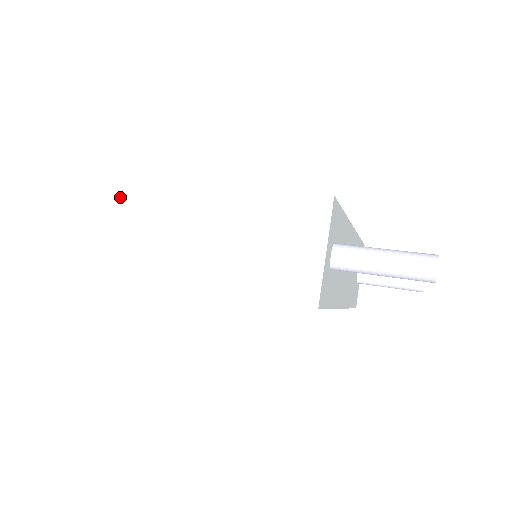
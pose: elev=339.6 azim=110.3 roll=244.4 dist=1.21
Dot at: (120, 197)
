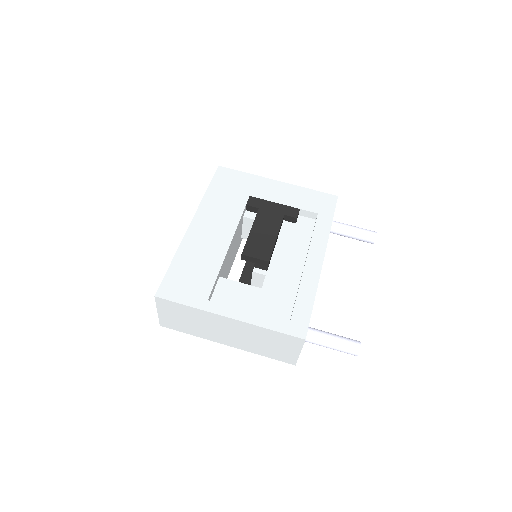
Dot at: (171, 307)
